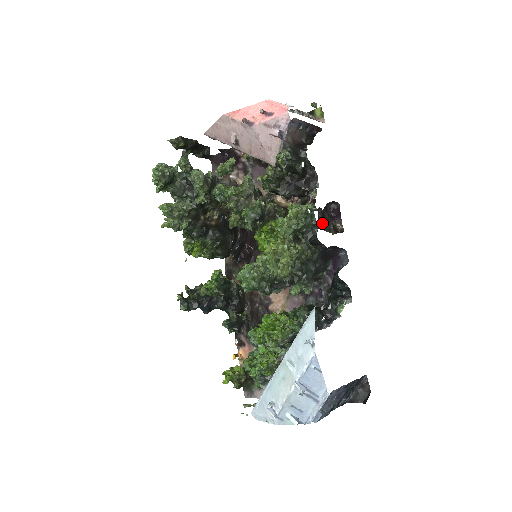
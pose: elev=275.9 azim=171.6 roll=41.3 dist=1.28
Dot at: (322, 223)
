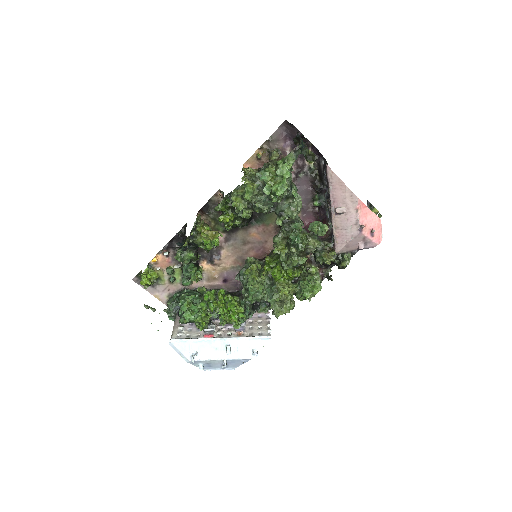
Dot at: occluded
